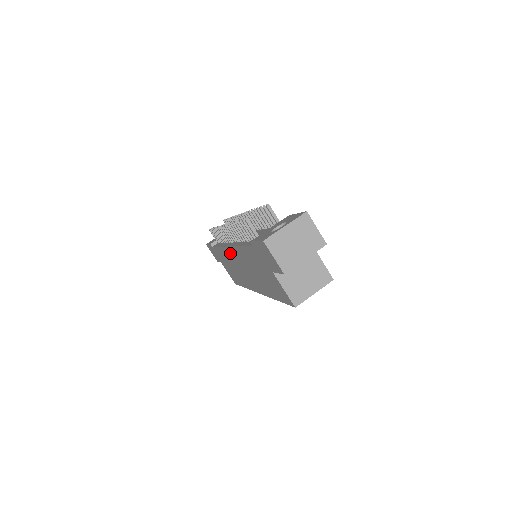
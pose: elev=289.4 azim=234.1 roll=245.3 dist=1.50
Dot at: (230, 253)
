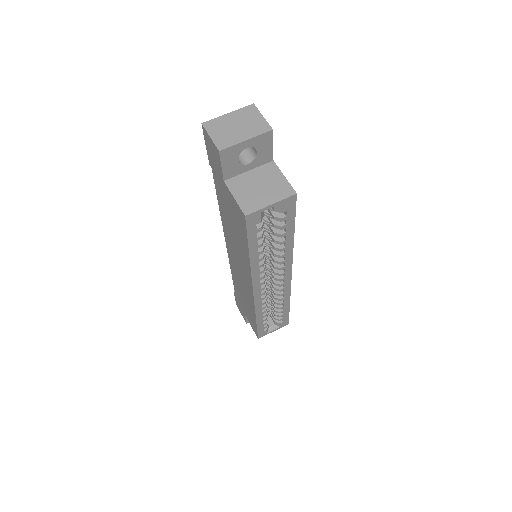
Dot at: (230, 256)
